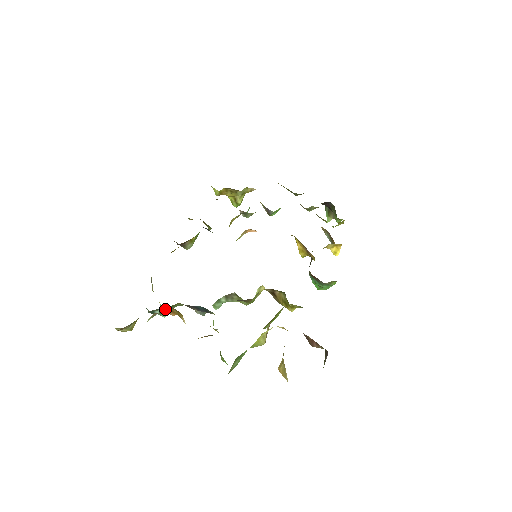
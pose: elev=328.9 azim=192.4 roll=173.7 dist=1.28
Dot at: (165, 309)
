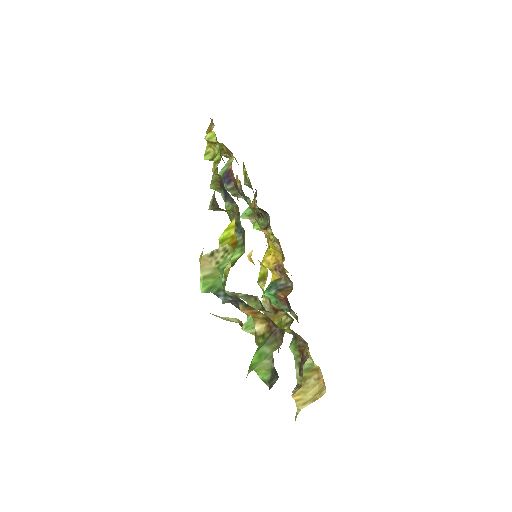
Dot at: (252, 308)
